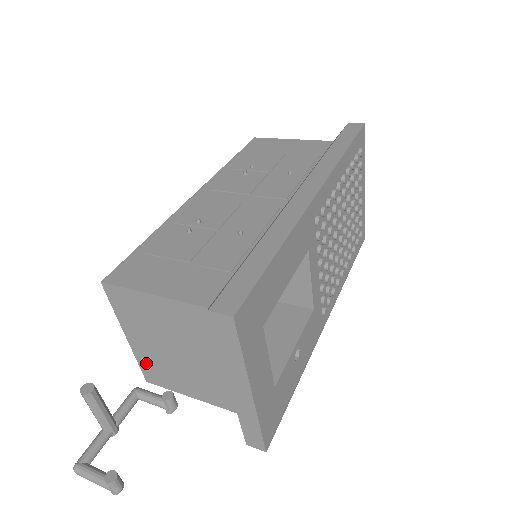
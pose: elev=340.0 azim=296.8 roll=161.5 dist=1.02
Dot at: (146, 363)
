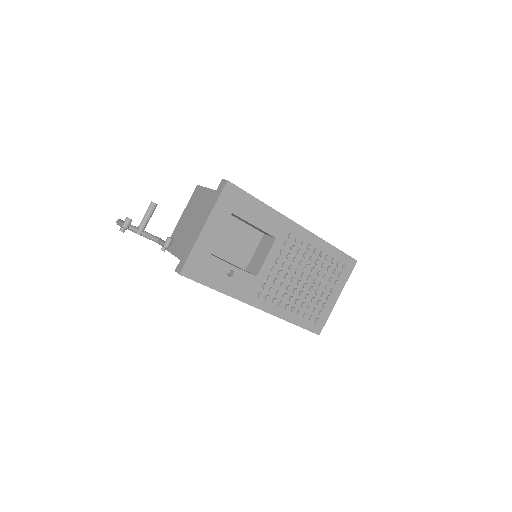
Dot at: (175, 234)
